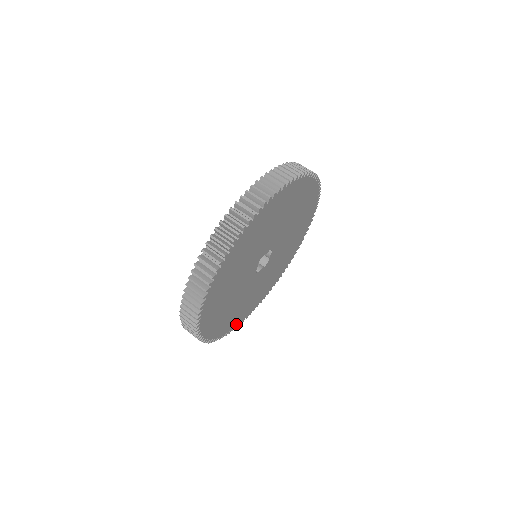
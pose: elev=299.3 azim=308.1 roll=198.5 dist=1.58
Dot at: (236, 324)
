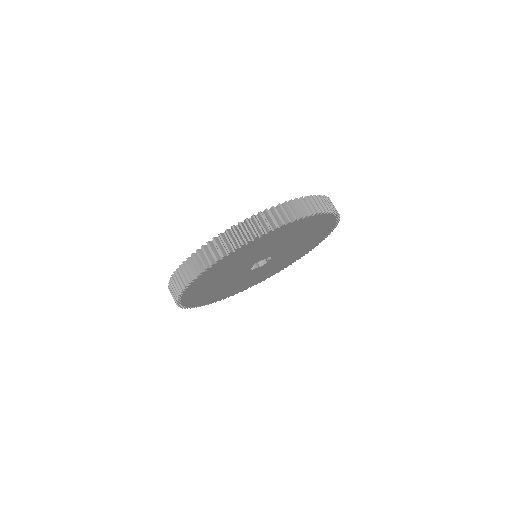
Dot at: (220, 298)
